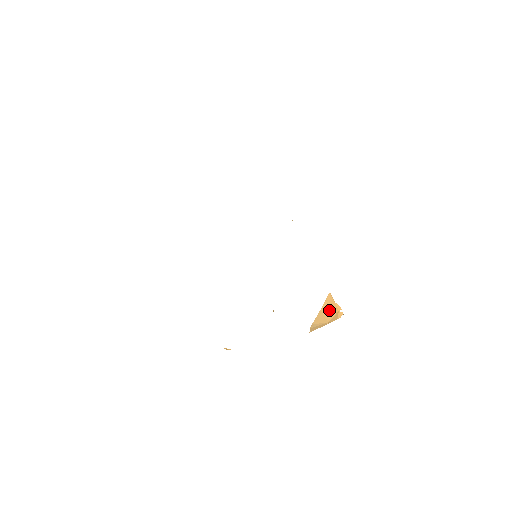
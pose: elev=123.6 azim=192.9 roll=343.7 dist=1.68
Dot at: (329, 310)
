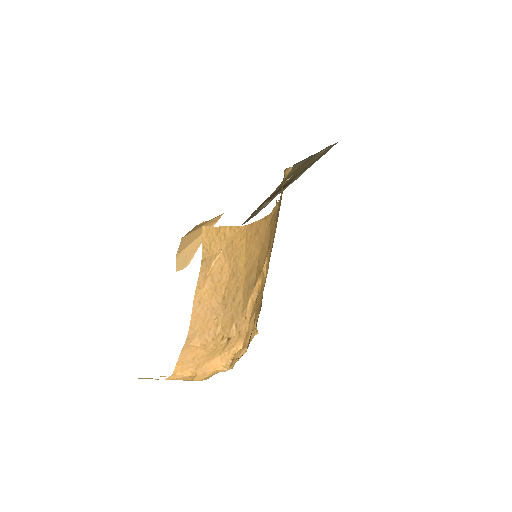
Dot at: occluded
